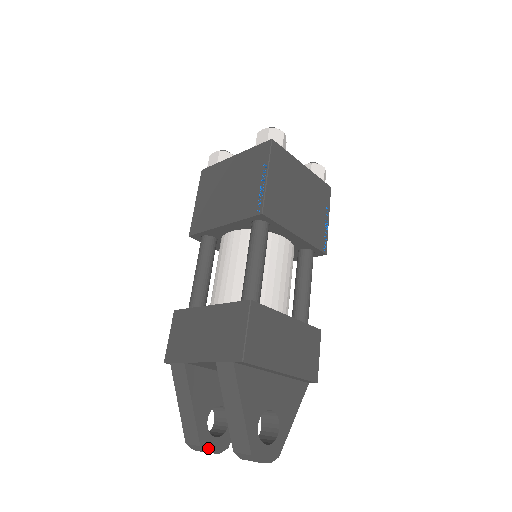
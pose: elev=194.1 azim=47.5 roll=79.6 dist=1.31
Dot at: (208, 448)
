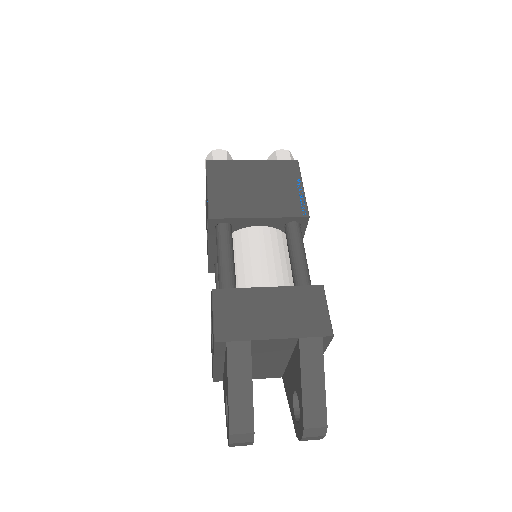
Dot at: (253, 436)
